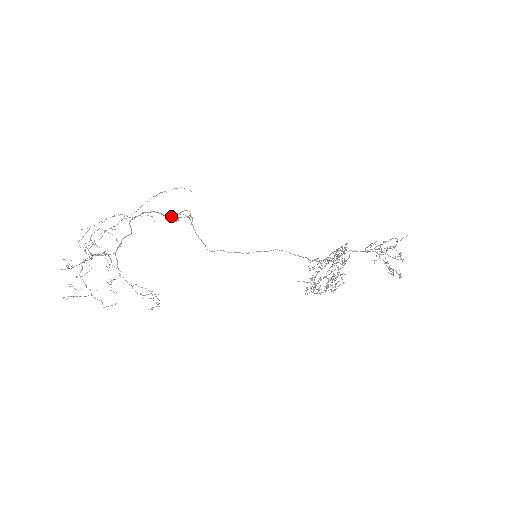
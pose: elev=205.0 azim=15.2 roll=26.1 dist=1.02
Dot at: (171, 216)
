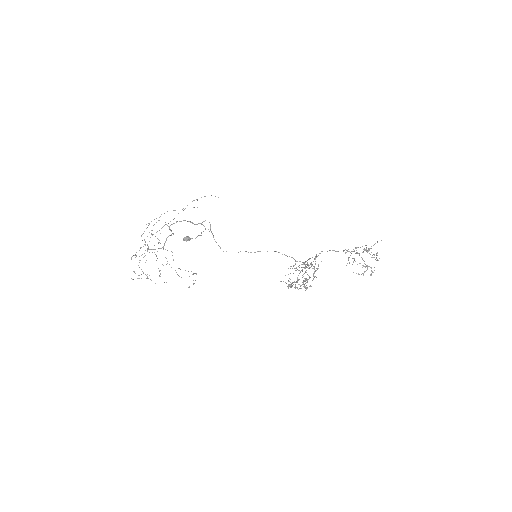
Dot at: (184, 238)
